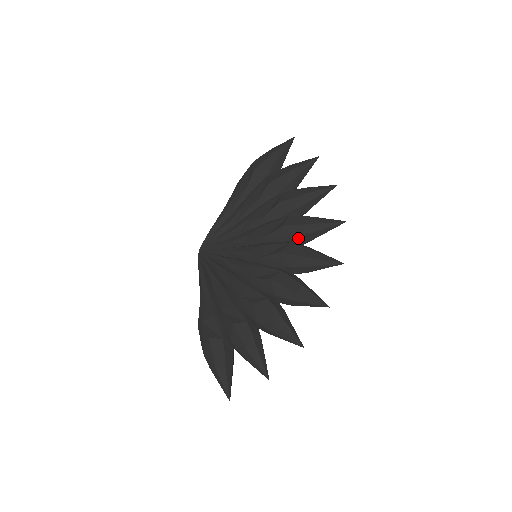
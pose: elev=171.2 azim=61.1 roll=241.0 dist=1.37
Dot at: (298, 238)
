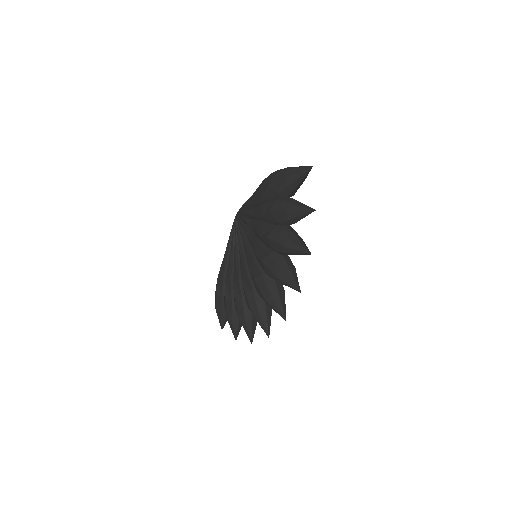
Dot at: (269, 276)
